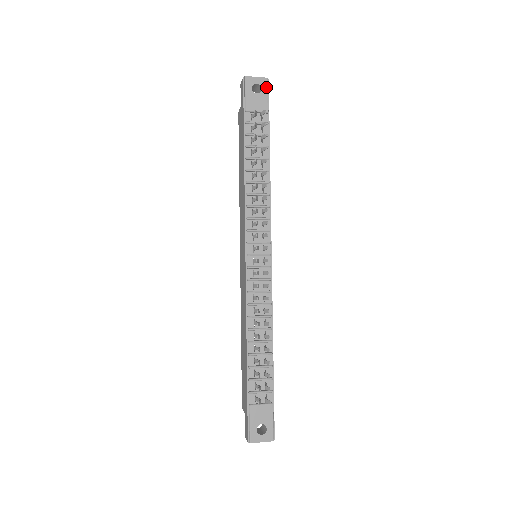
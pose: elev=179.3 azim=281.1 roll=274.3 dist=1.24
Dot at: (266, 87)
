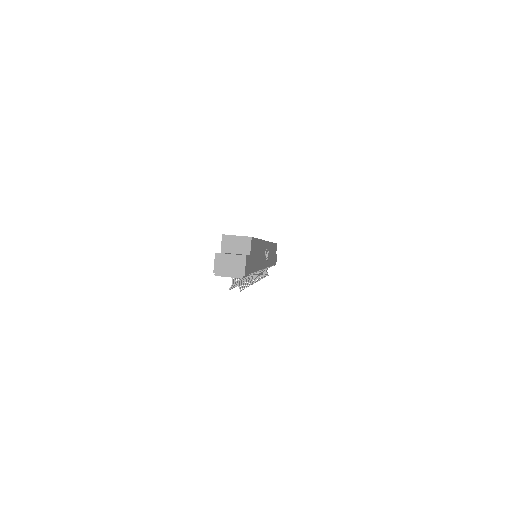
Dot at: occluded
